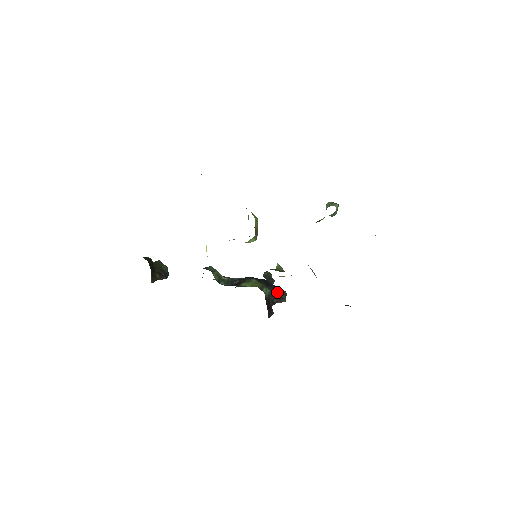
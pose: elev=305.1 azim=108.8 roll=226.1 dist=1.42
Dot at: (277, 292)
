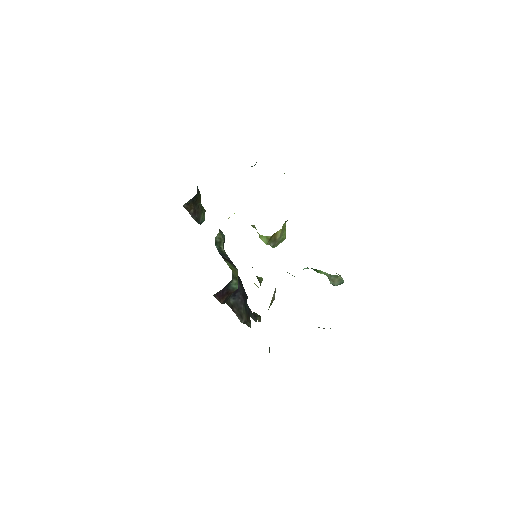
Dot at: (244, 309)
